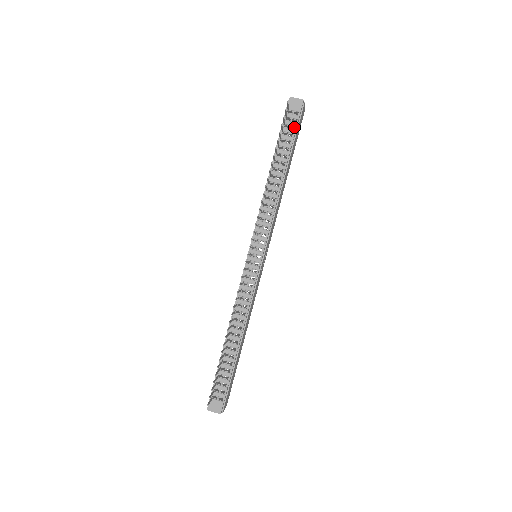
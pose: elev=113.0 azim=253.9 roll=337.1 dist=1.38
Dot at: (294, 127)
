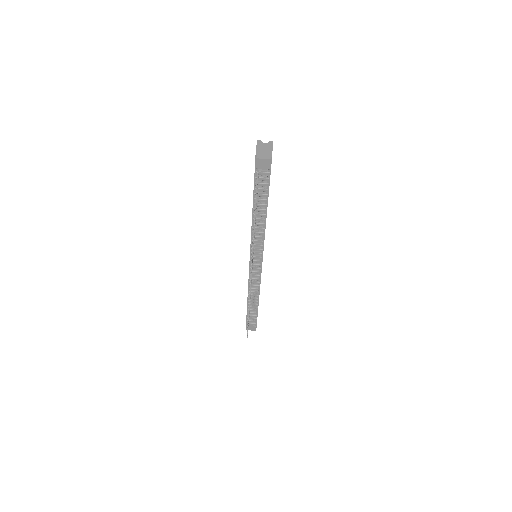
Dot at: (266, 178)
